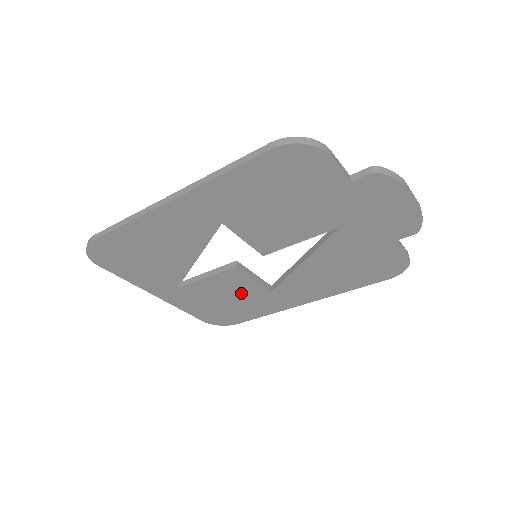
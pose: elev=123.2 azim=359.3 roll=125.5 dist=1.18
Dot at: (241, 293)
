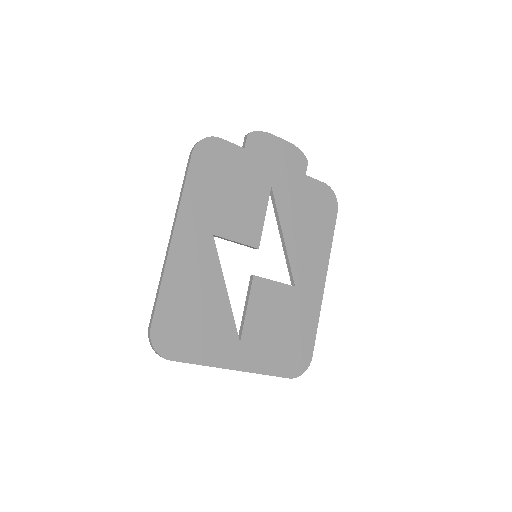
Dot at: (281, 308)
